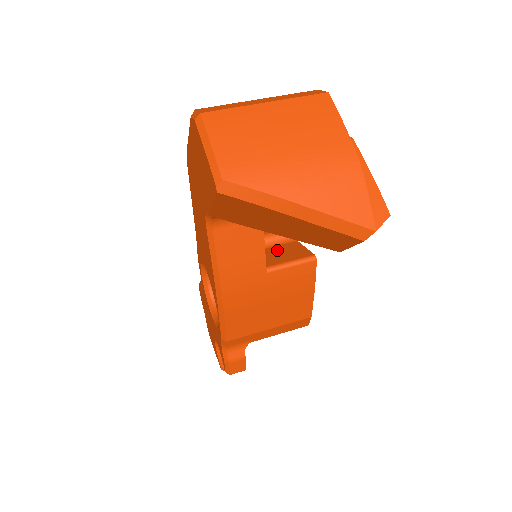
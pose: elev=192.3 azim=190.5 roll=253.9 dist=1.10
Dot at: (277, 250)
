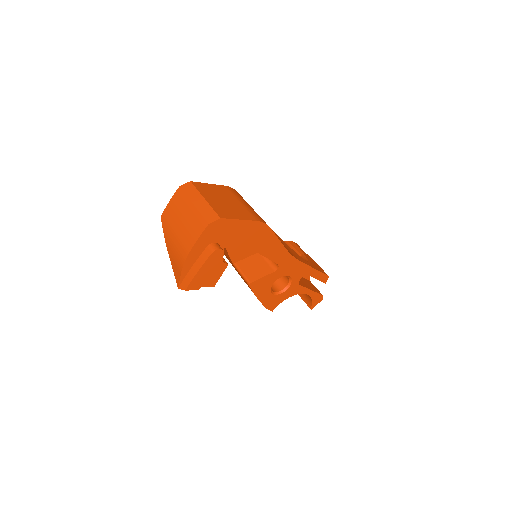
Dot at: (259, 264)
